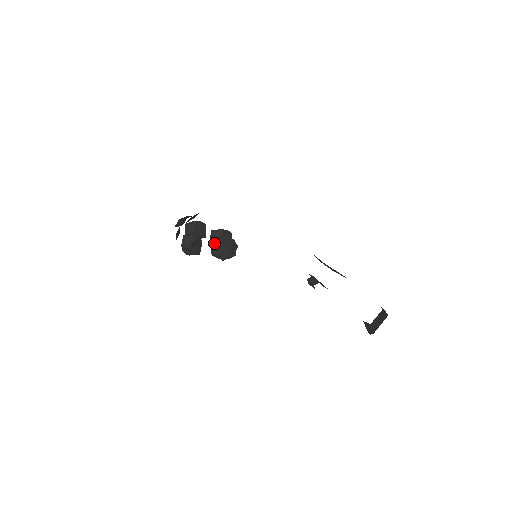
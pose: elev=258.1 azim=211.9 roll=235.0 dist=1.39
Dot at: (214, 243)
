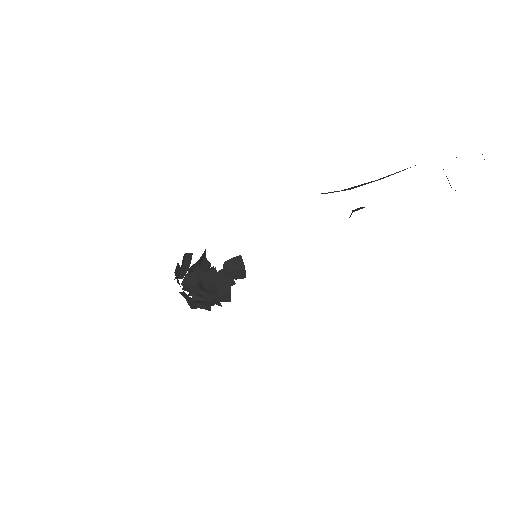
Dot at: (185, 288)
